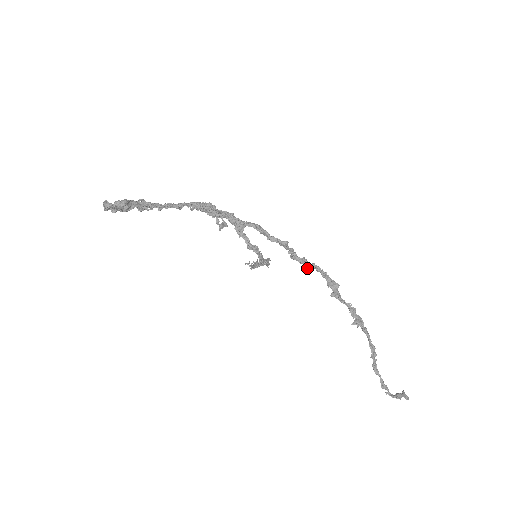
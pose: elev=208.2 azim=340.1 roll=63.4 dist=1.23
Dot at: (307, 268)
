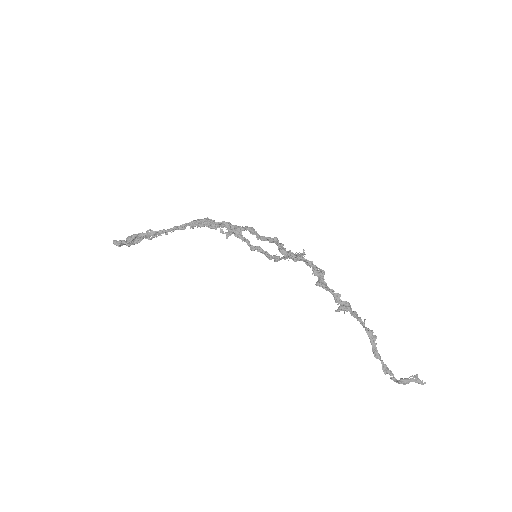
Dot at: (293, 260)
